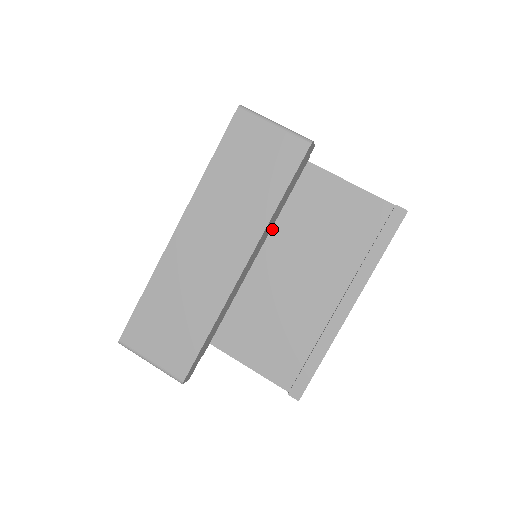
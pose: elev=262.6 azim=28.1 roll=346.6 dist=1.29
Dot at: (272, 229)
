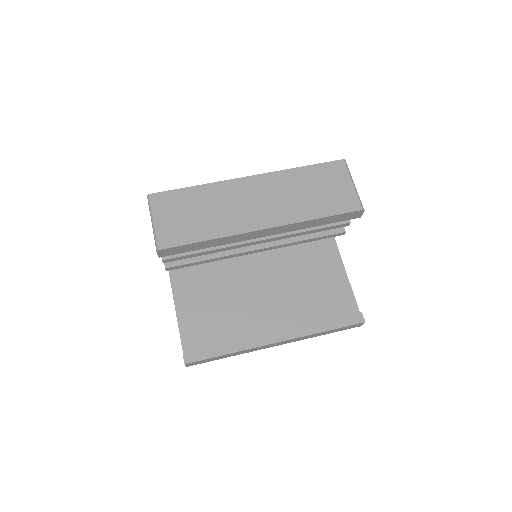
Dot at: (279, 255)
